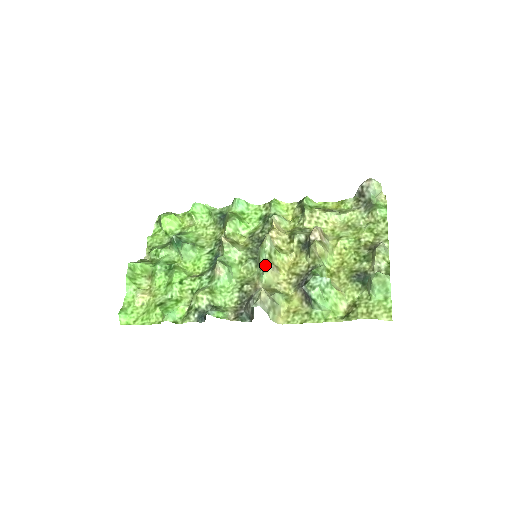
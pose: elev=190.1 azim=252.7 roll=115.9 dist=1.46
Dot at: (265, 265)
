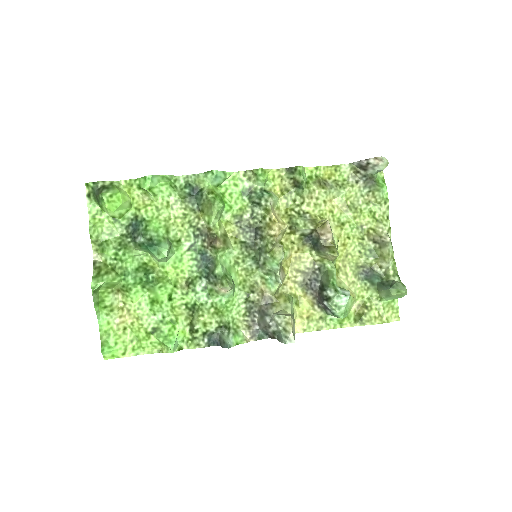
Dot at: (281, 281)
